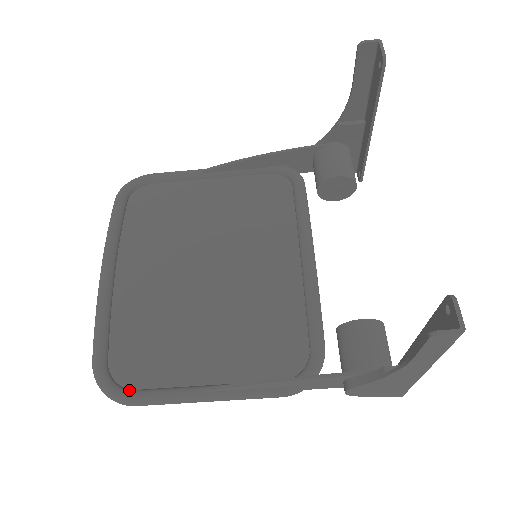
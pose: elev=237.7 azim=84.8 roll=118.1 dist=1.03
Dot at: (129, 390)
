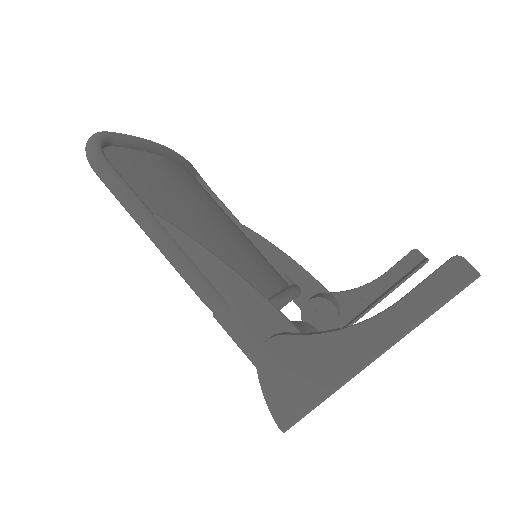
Dot at: (108, 161)
